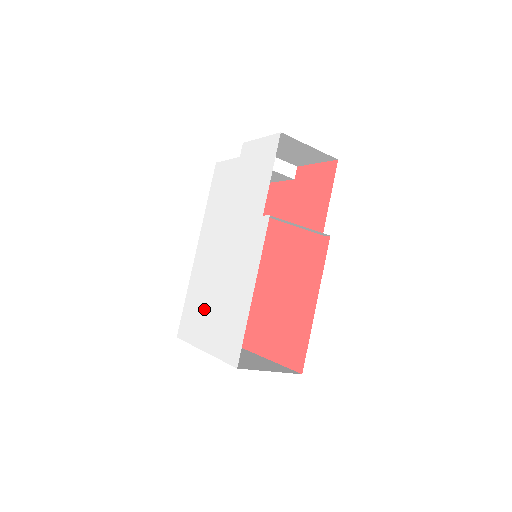
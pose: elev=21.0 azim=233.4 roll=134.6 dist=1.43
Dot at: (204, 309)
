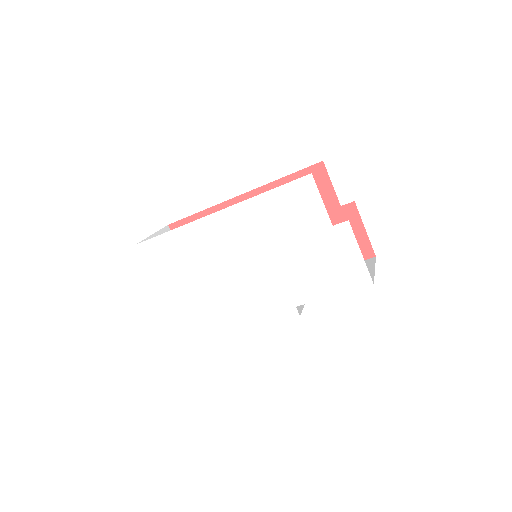
Dot at: (186, 274)
